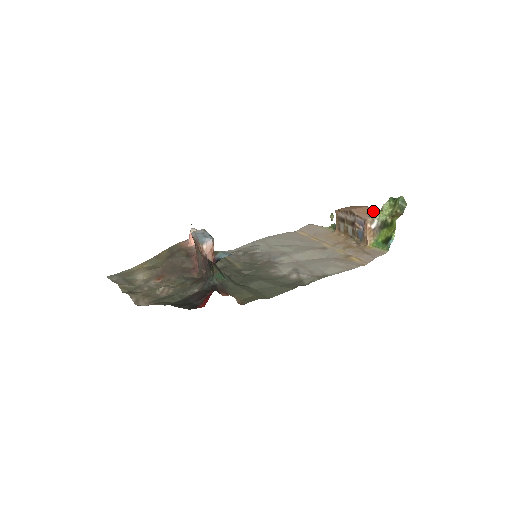
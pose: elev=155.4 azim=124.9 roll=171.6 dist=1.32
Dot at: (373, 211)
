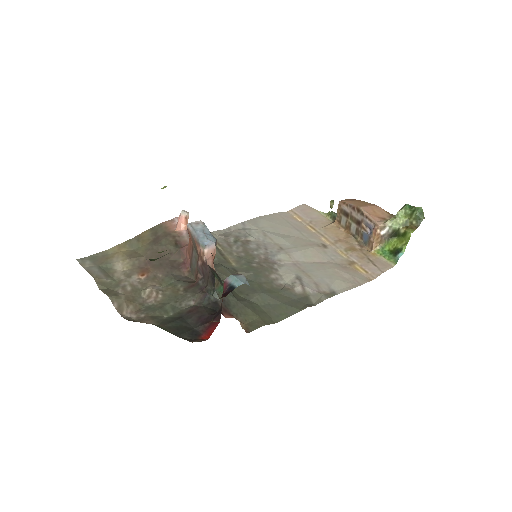
Dot at: (384, 214)
